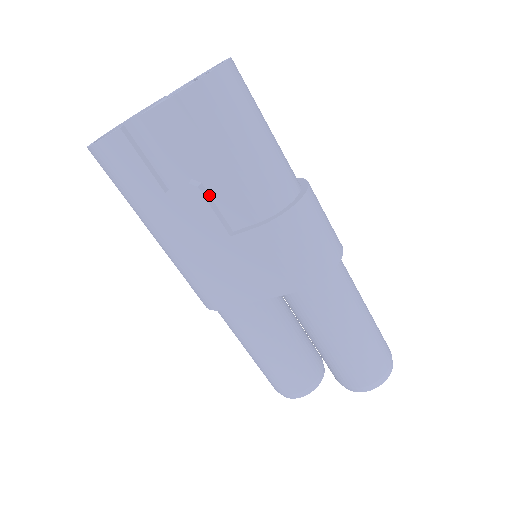
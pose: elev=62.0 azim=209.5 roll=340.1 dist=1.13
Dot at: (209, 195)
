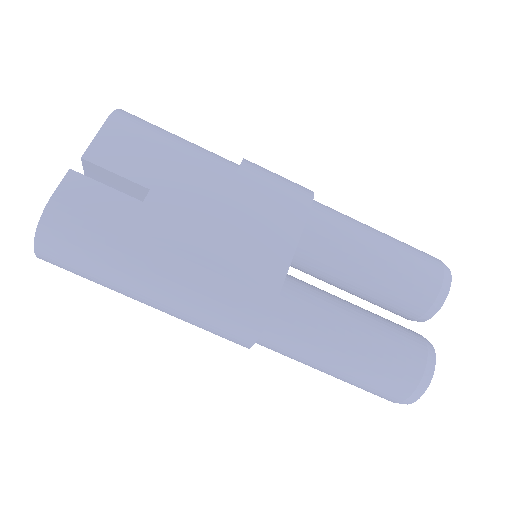
Dot at: occluded
